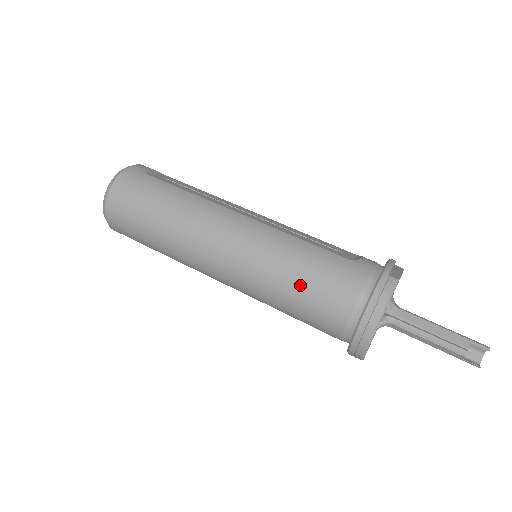
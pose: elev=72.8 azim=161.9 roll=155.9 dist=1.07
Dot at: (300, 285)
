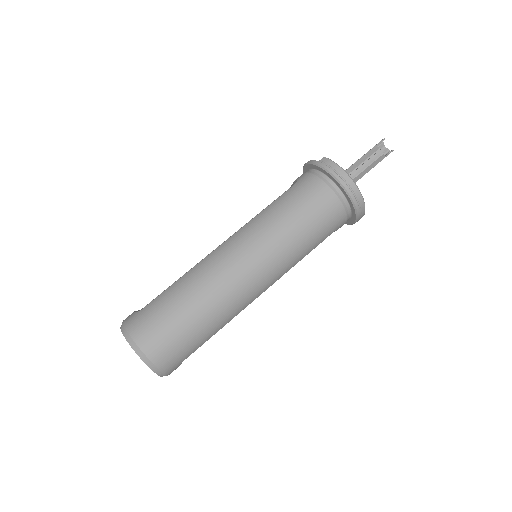
Dot at: (300, 218)
